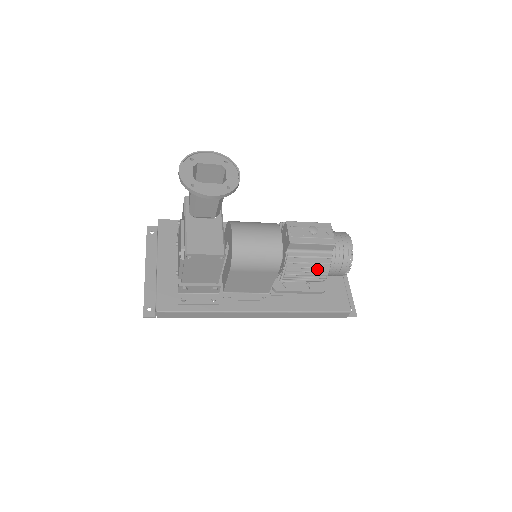
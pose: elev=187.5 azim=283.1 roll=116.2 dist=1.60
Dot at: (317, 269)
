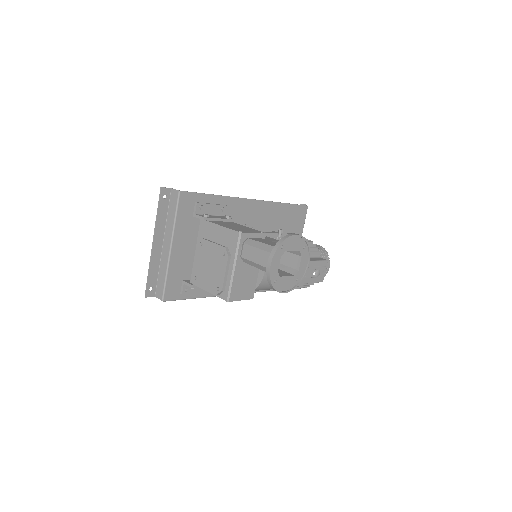
Dot at: occluded
